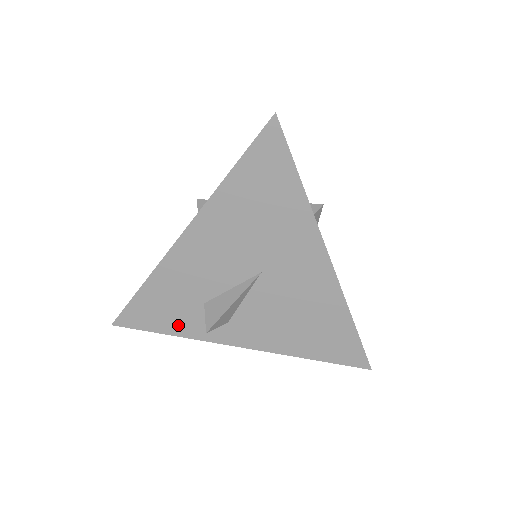
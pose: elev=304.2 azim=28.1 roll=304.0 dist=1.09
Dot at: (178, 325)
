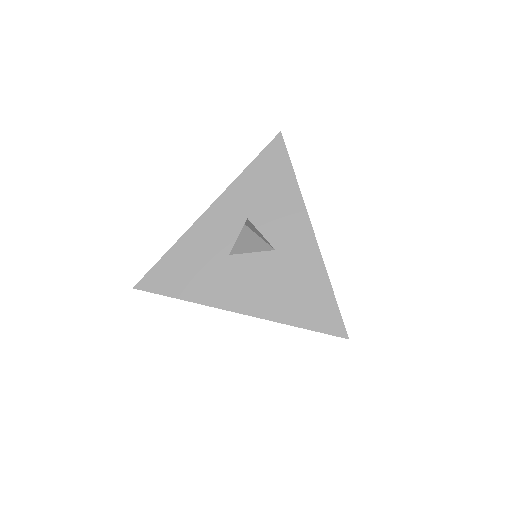
Dot at: occluded
